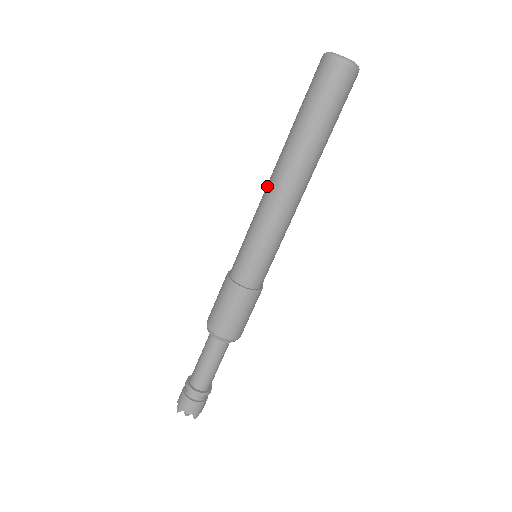
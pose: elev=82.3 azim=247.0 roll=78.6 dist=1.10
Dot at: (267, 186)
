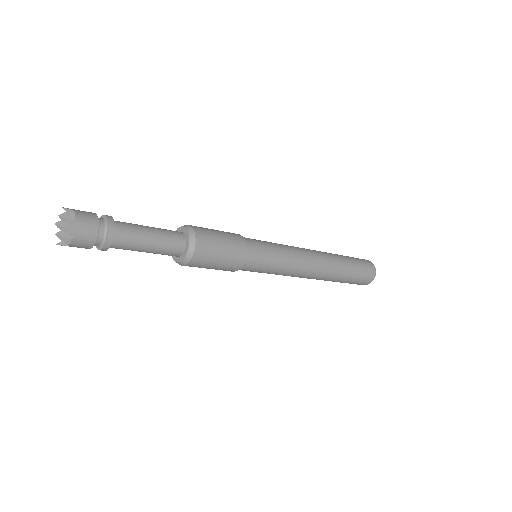
Dot at: occluded
